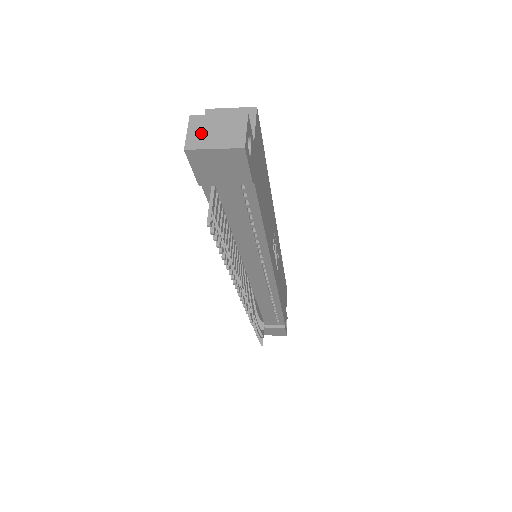
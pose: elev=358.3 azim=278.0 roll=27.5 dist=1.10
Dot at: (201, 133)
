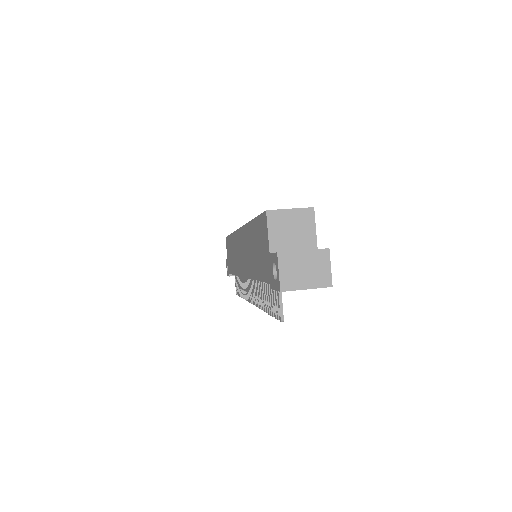
Dot at: (292, 273)
